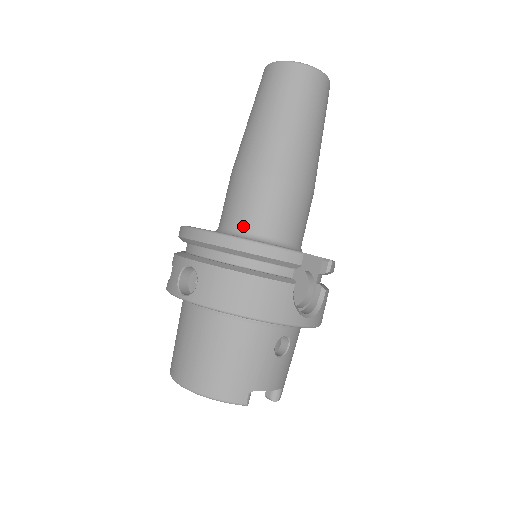
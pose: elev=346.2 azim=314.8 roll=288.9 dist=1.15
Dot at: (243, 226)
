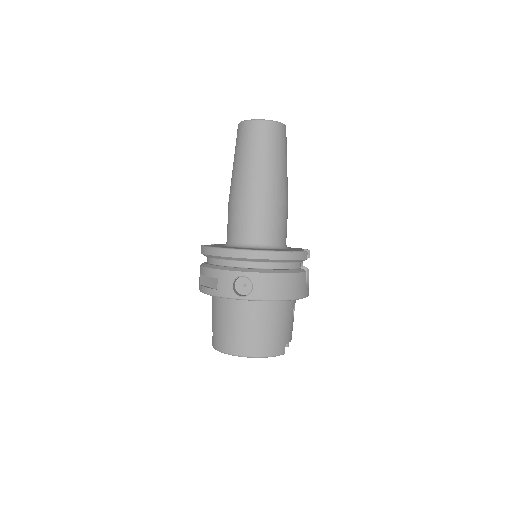
Dot at: (261, 240)
